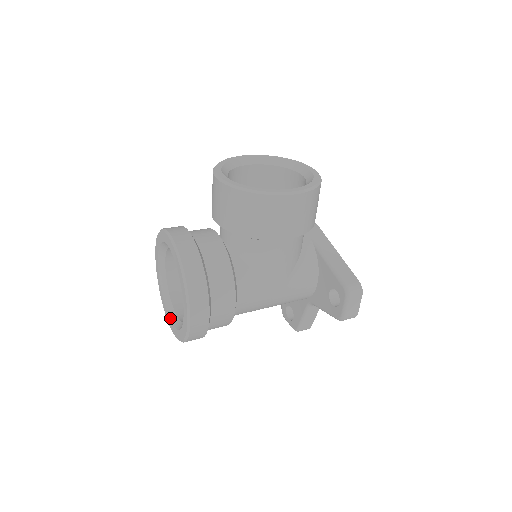
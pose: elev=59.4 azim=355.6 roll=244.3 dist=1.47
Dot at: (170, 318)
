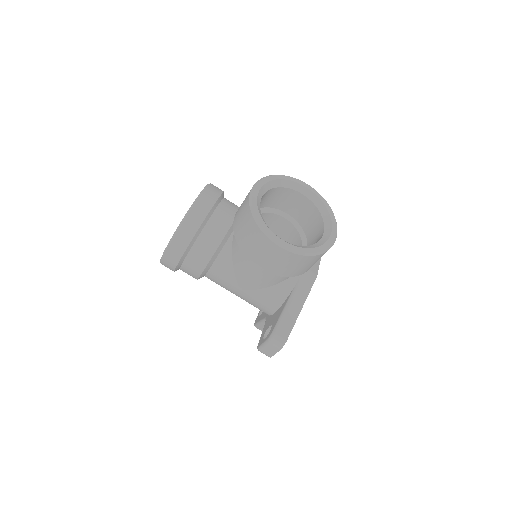
Dot at: occluded
